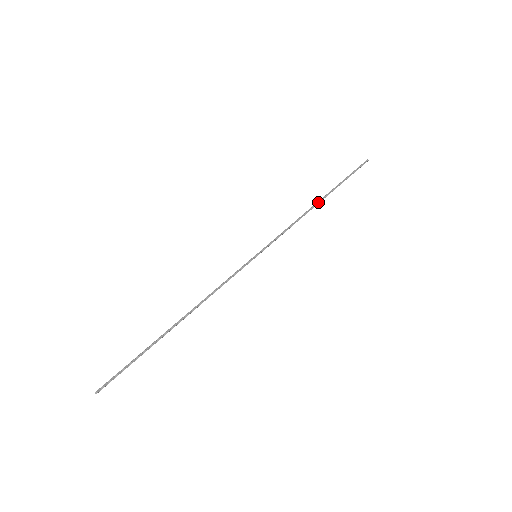
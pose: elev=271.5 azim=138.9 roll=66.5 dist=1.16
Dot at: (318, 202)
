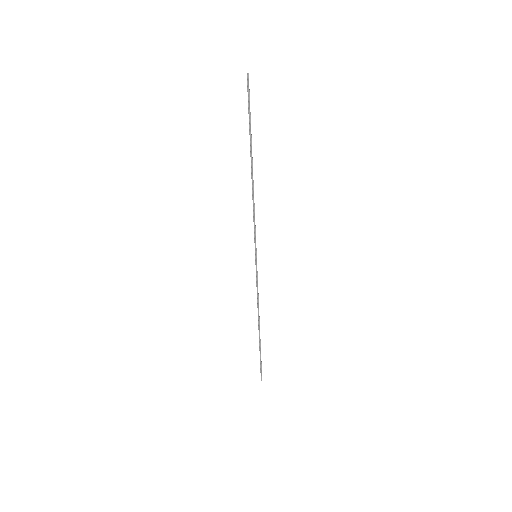
Dot at: (252, 172)
